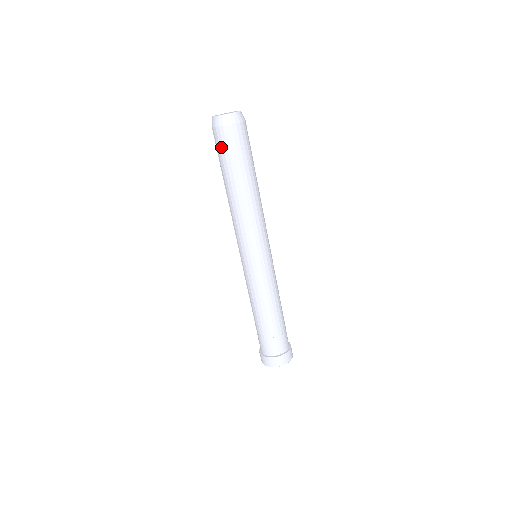
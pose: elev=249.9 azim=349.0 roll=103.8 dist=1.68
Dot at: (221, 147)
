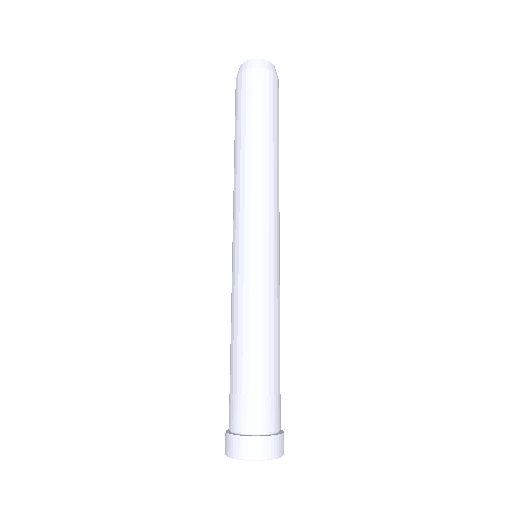
Dot at: (260, 90)
